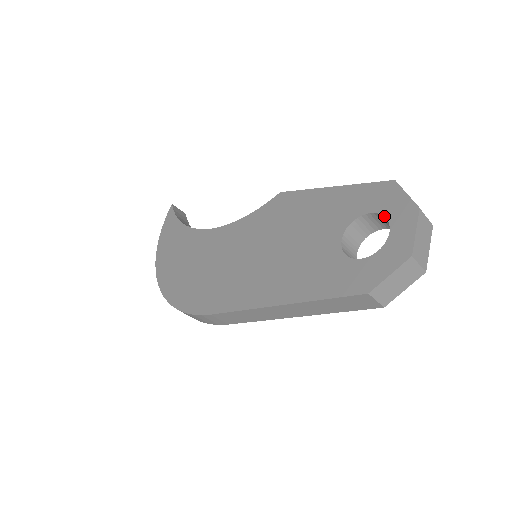
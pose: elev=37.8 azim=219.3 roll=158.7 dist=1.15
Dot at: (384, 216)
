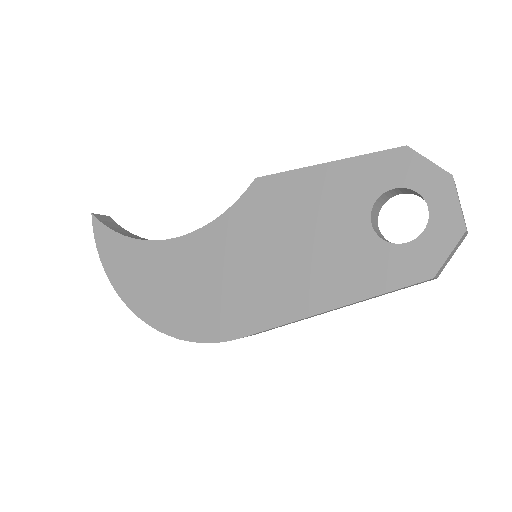
Dot at: (413, 190)
